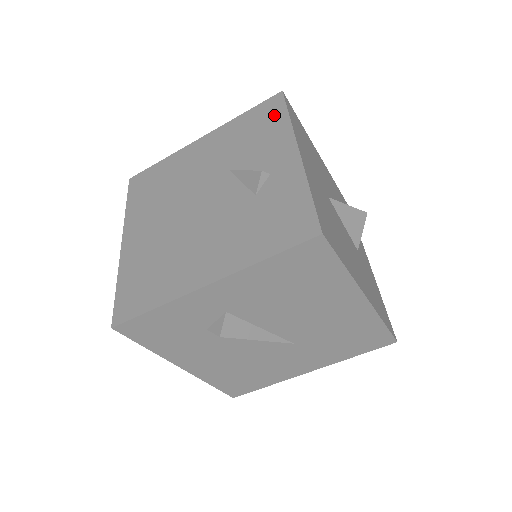
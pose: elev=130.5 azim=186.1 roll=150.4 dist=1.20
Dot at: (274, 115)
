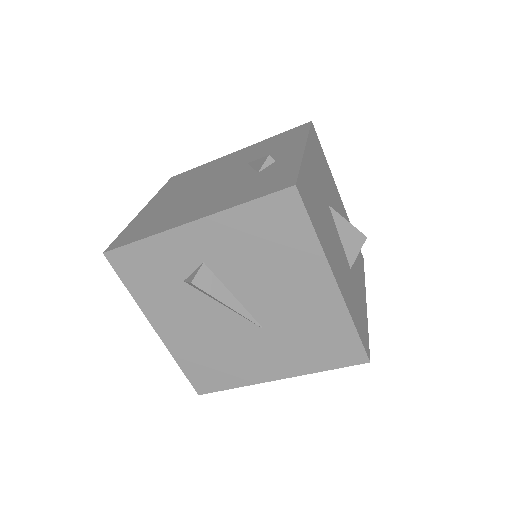
Dot at: (298, 133)
